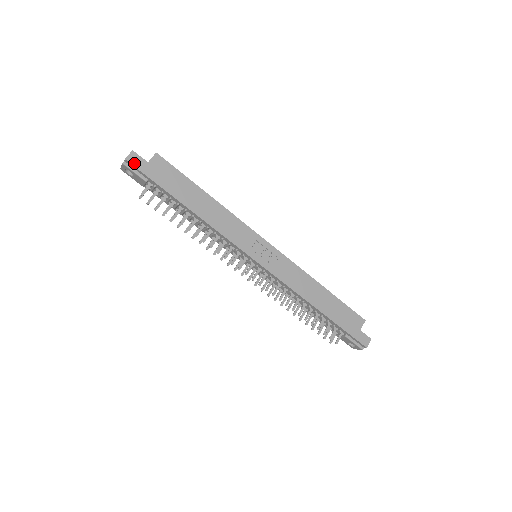
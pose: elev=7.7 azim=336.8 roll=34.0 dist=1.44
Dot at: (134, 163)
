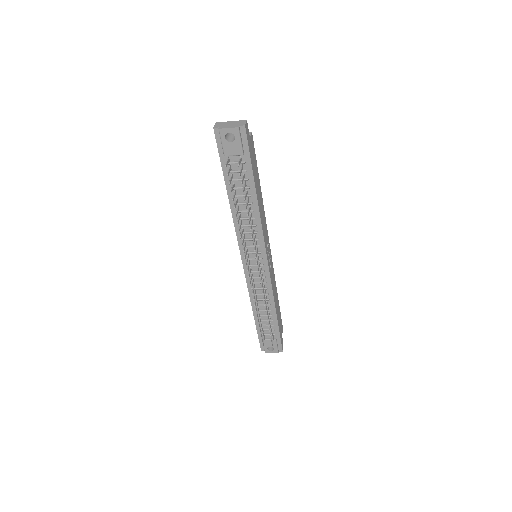
Dot at: (247, 133)
